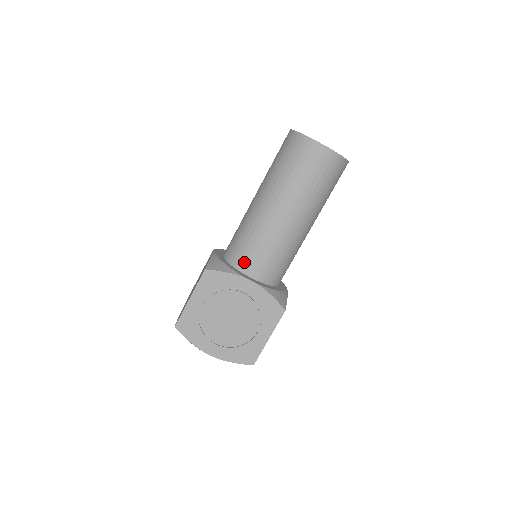
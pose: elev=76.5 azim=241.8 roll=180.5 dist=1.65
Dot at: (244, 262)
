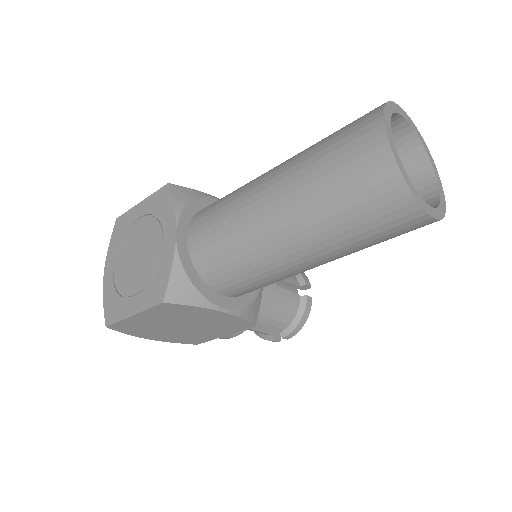
Dot at: (201, 215)
